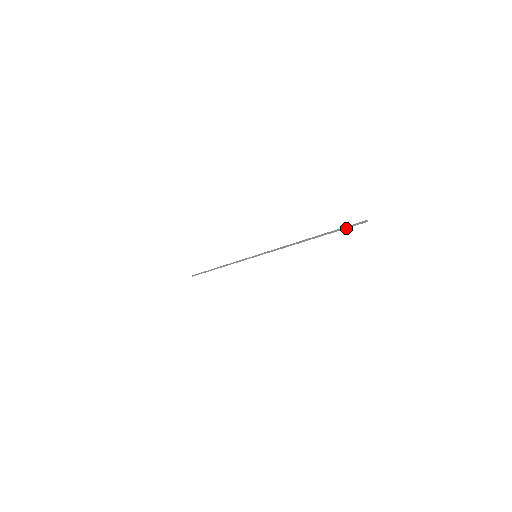
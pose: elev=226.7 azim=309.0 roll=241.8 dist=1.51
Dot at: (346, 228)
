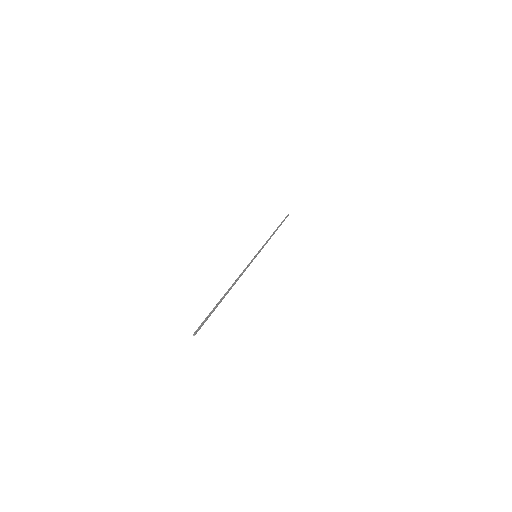
Dot at: (206, 320)
